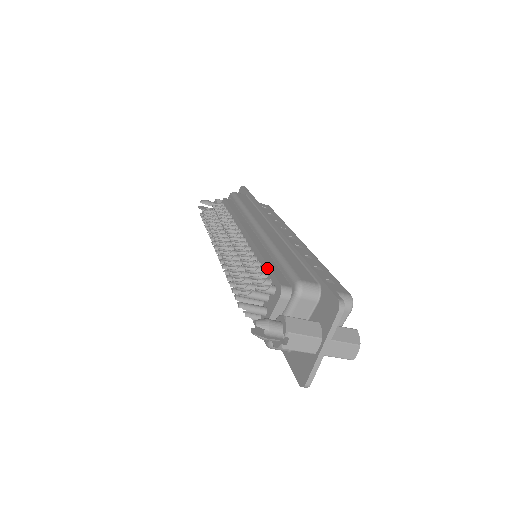
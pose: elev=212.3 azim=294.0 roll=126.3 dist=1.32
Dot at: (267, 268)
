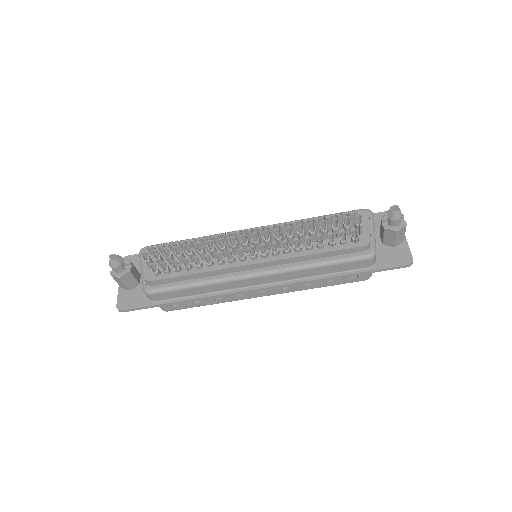
Dot at: occluded
